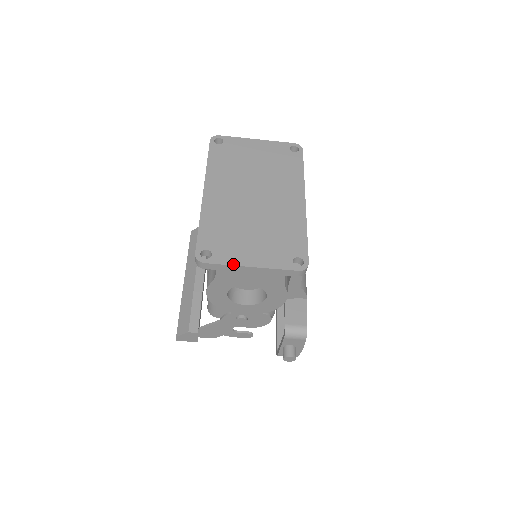
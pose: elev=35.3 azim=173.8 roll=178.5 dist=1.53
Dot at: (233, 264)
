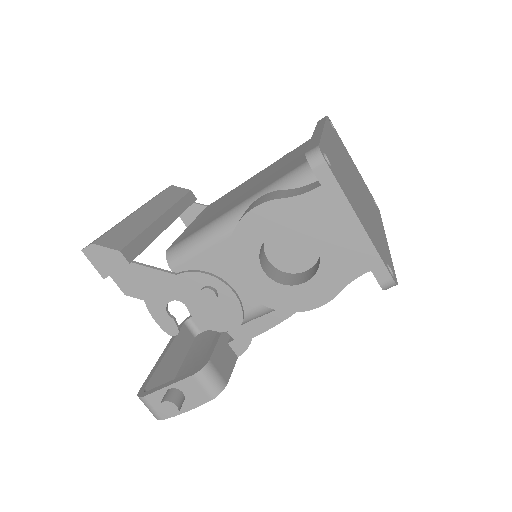
Dot at: (347, 197)
